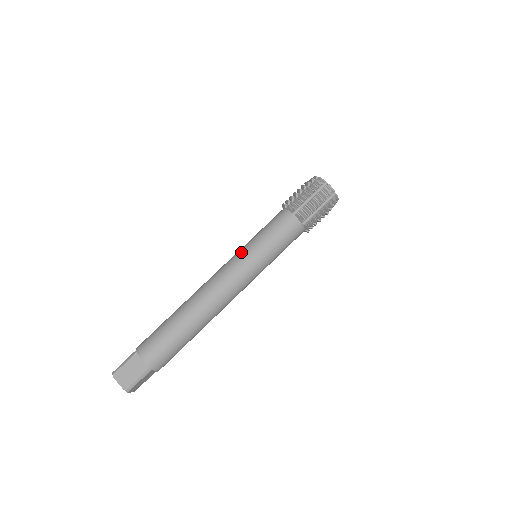
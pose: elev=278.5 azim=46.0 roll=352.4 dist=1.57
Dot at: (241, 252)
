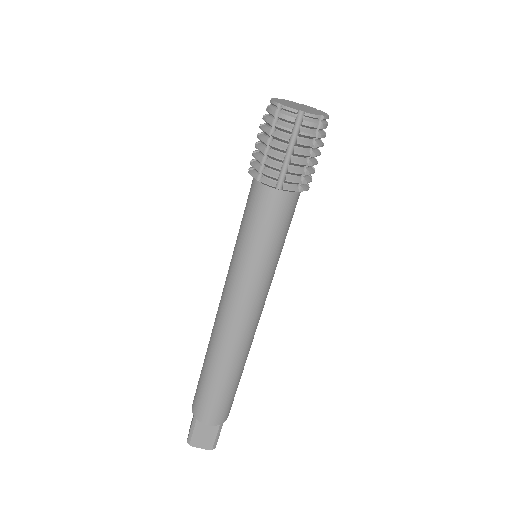
Dot at: (237, 272)
